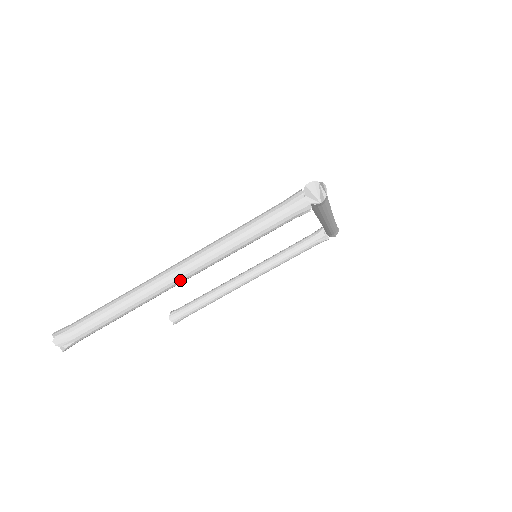
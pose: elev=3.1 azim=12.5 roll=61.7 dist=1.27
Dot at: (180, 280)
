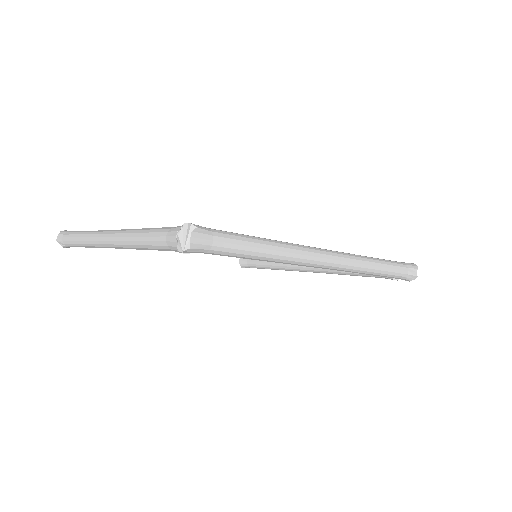
Dot at: (107, 246)
